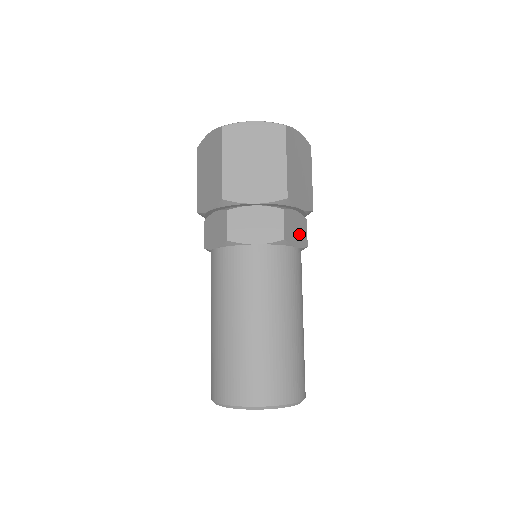
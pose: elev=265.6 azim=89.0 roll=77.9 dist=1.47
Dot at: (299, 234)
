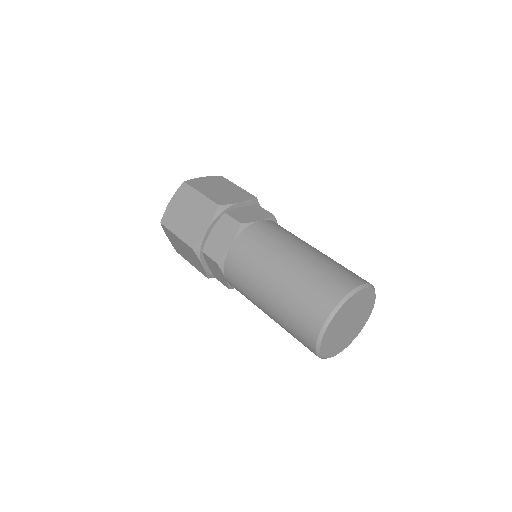
Dot at: (256, 214)
